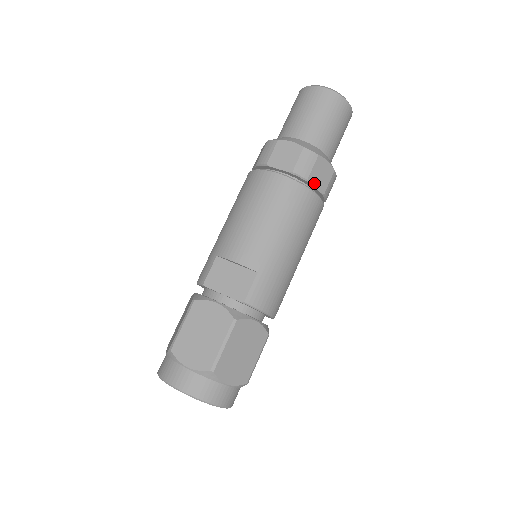
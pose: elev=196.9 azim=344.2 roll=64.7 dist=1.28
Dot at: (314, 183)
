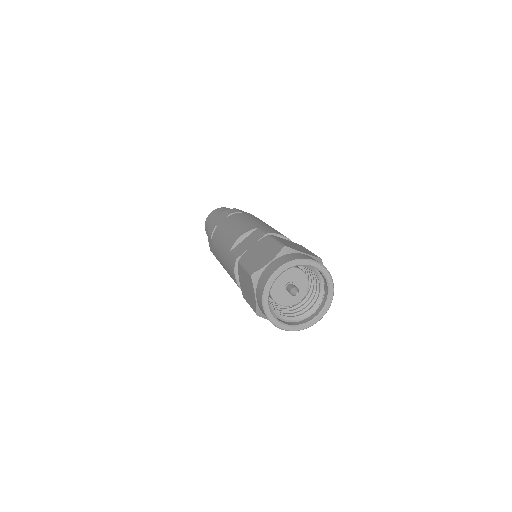
Dot at: occluded
